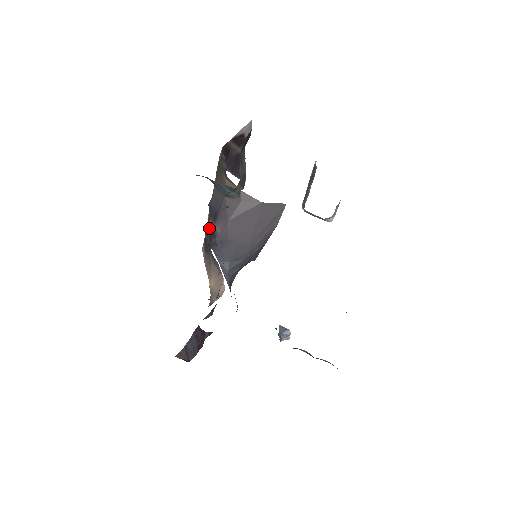
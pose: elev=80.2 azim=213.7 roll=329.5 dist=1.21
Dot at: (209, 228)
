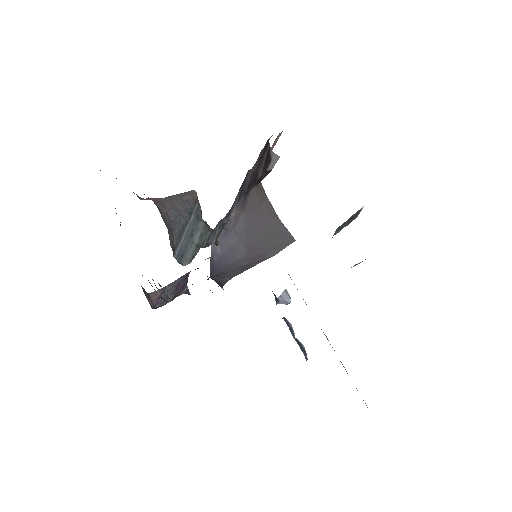
Dot at: (236, 196)
